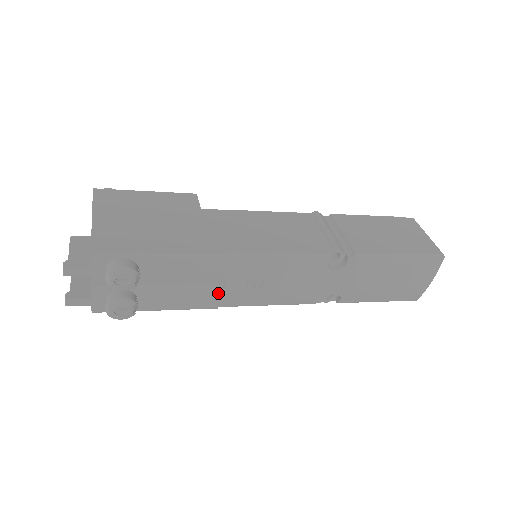
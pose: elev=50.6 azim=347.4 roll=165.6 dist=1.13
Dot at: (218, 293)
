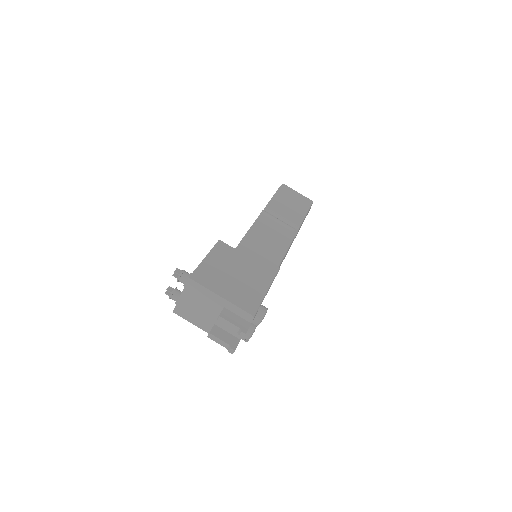
Dot at: occluded
